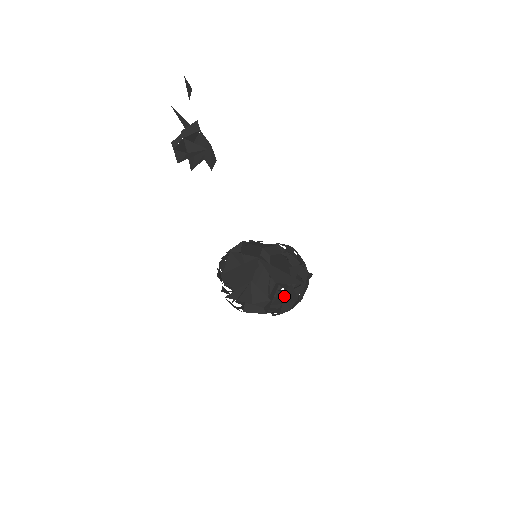
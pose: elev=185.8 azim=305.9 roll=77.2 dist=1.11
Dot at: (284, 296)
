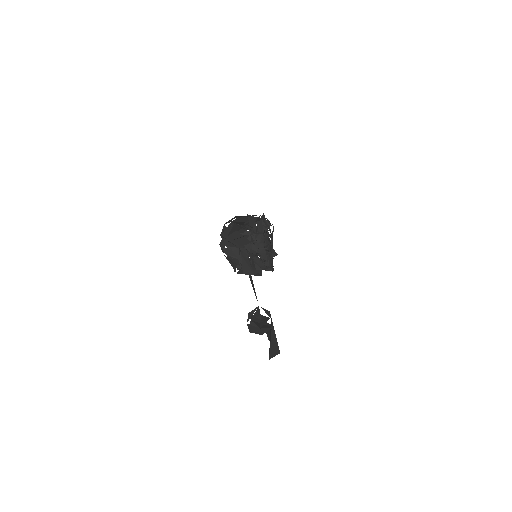
Dot at: (251, 224)
